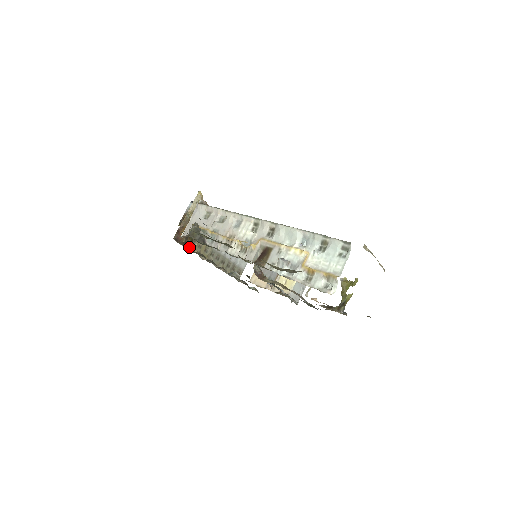
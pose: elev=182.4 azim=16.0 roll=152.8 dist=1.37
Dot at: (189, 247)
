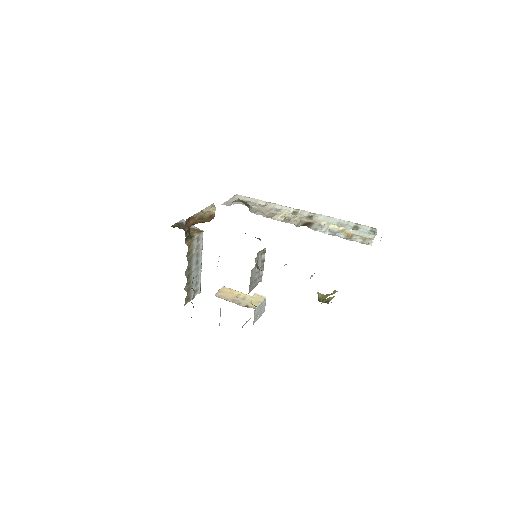
Dot at: occluded
